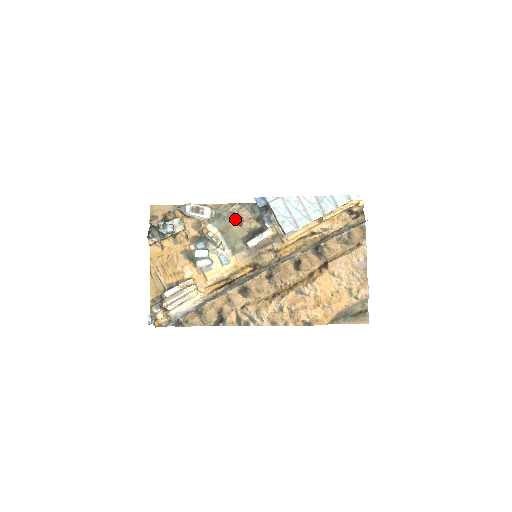
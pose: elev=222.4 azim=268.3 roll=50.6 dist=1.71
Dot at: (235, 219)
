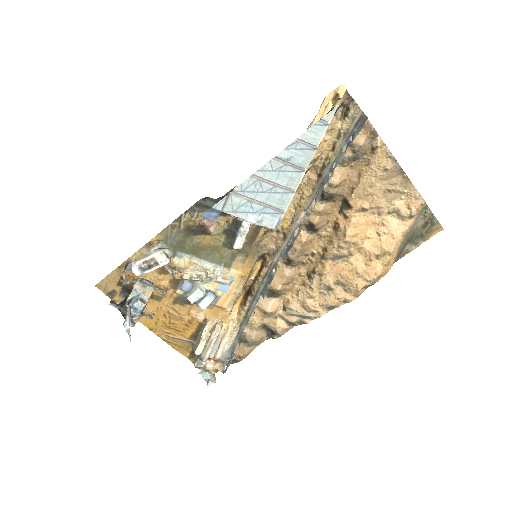
Dot at: (197, 232)
